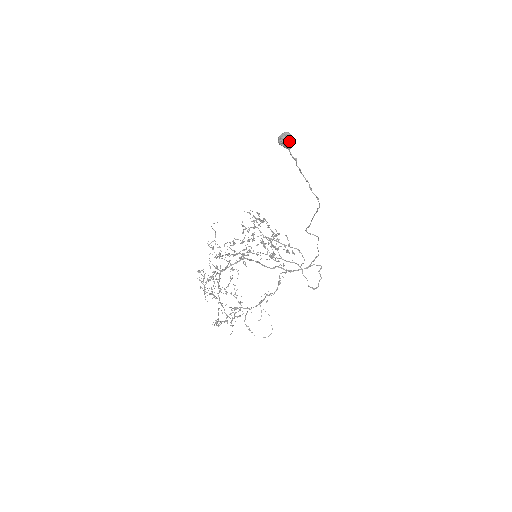
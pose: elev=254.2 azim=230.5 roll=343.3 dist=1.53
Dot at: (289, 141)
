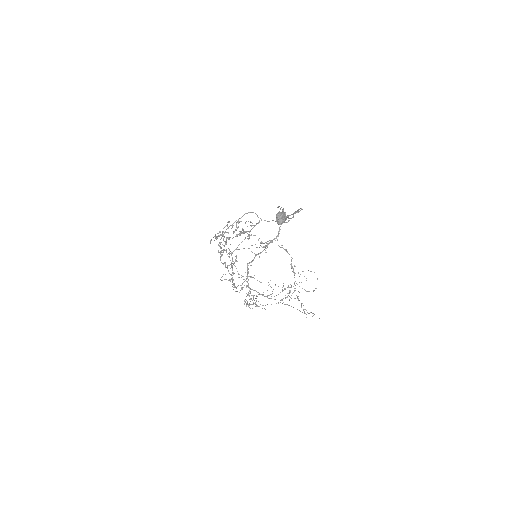
Dot at: (286, 218)
